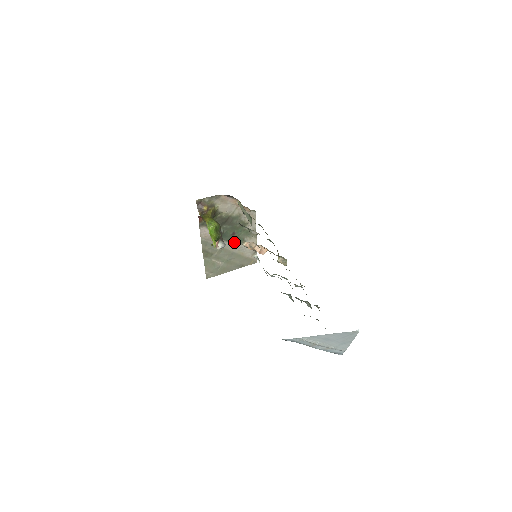
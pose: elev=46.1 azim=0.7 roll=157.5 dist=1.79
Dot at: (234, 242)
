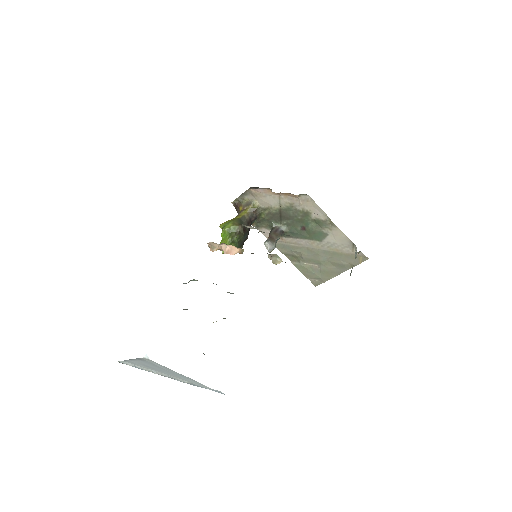
Dot at: (313, 238)
